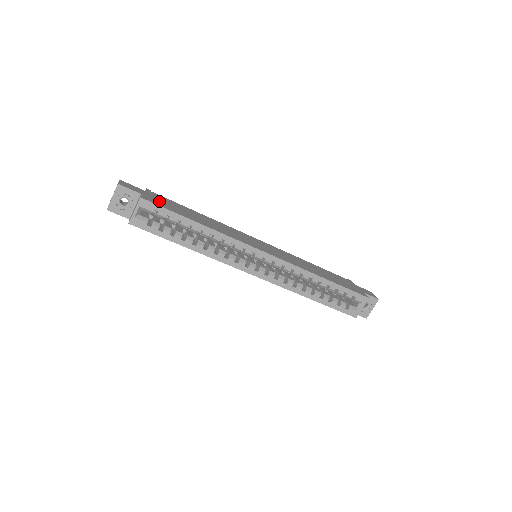
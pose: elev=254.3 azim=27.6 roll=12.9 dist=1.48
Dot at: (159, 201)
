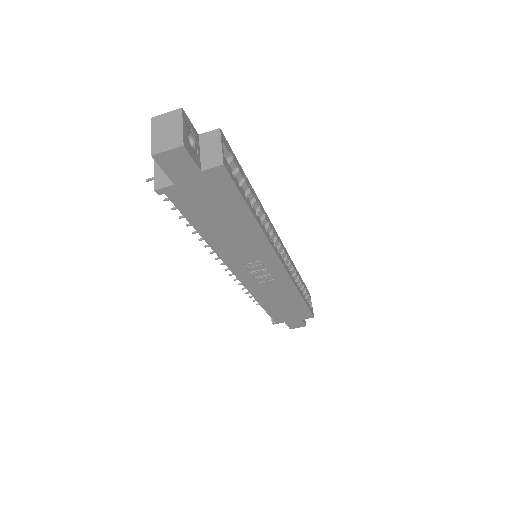
Dot at: occluded
